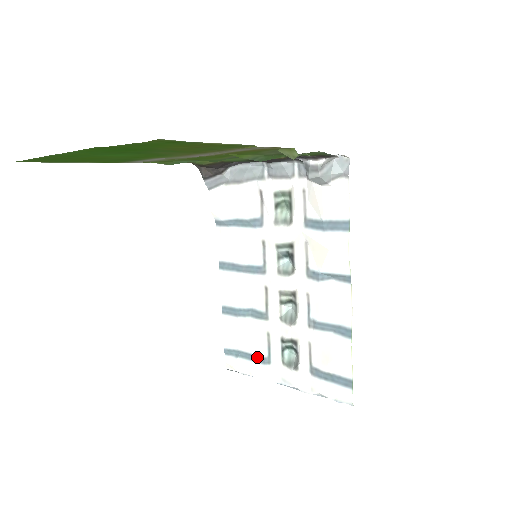
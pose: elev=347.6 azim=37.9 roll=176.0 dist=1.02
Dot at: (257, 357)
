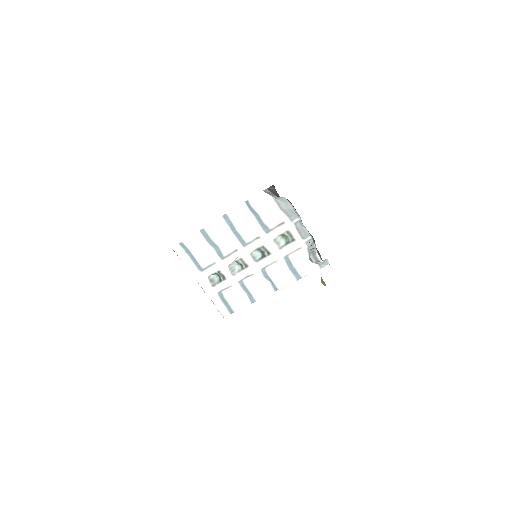
Dot at: (197, 263)
